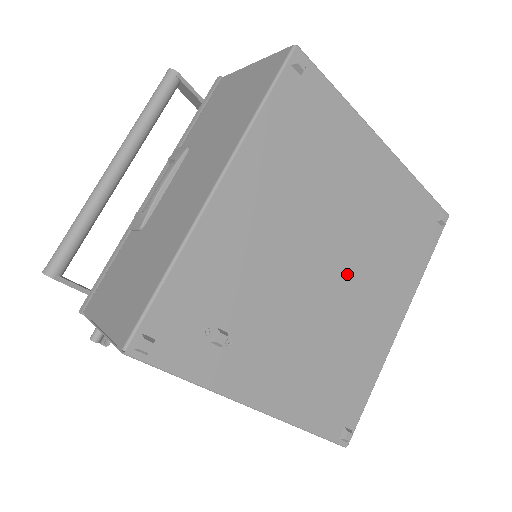
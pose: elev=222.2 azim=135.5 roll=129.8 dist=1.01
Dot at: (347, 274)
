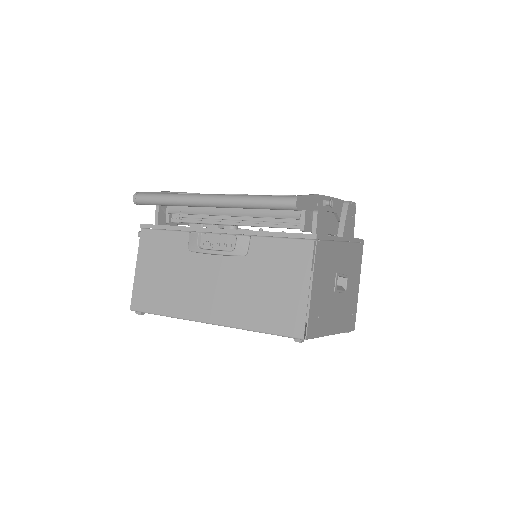
Dot at: occluded
